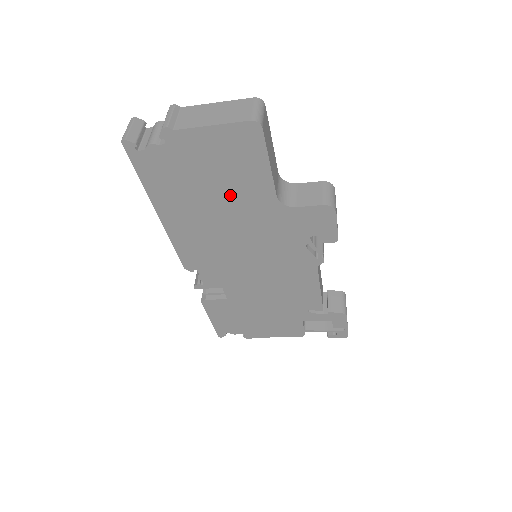
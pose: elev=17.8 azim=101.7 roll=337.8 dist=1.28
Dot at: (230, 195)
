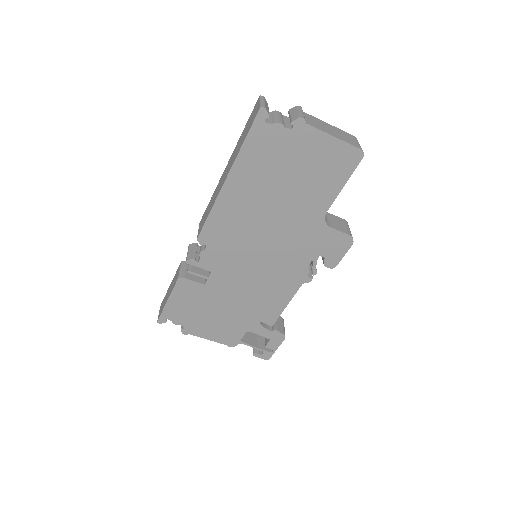
Dot at: (296, 194)
